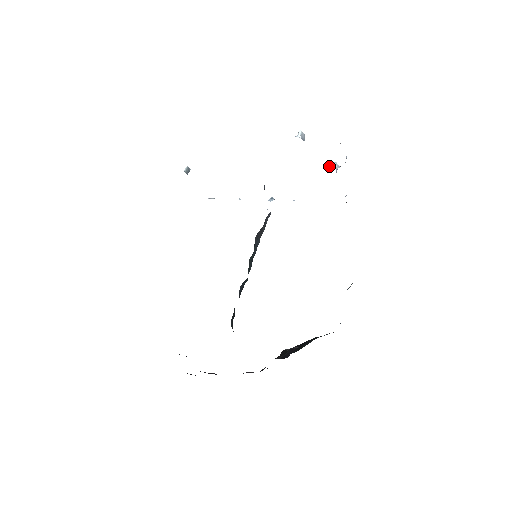
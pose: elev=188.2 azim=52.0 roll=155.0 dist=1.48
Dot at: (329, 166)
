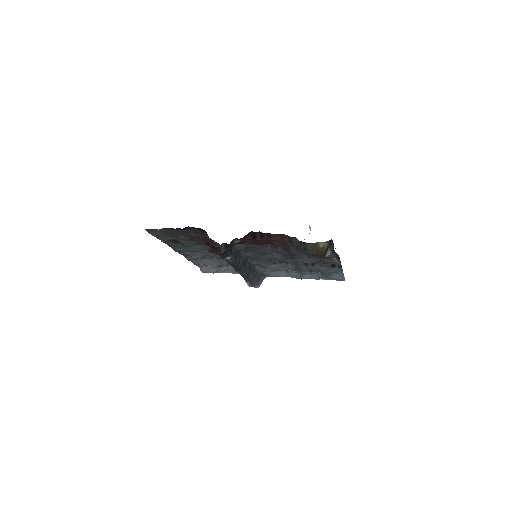
Dot at: occluded
